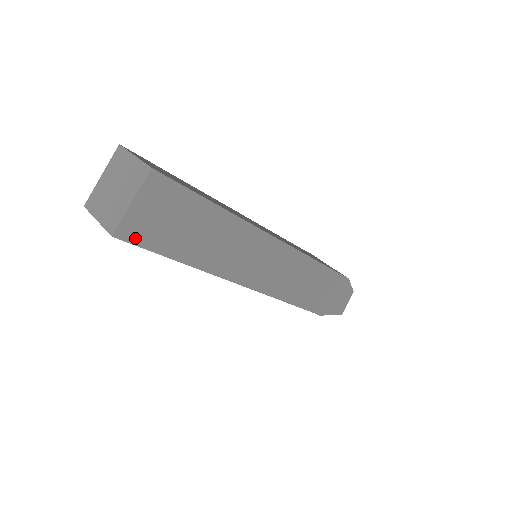
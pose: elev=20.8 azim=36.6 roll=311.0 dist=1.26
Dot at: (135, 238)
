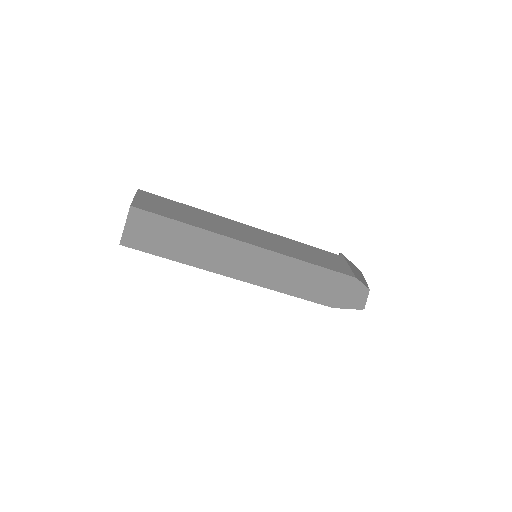
Dot at: (134, 245)
